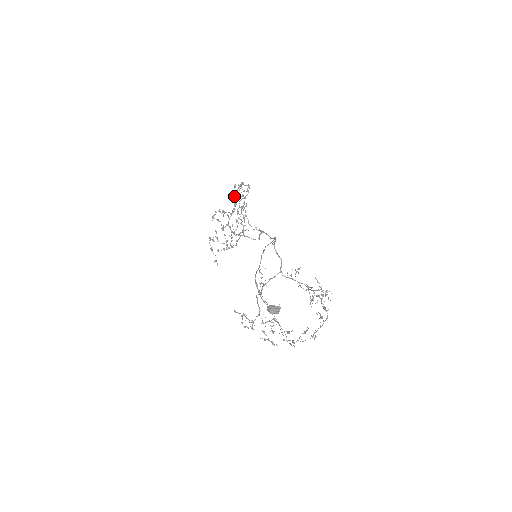
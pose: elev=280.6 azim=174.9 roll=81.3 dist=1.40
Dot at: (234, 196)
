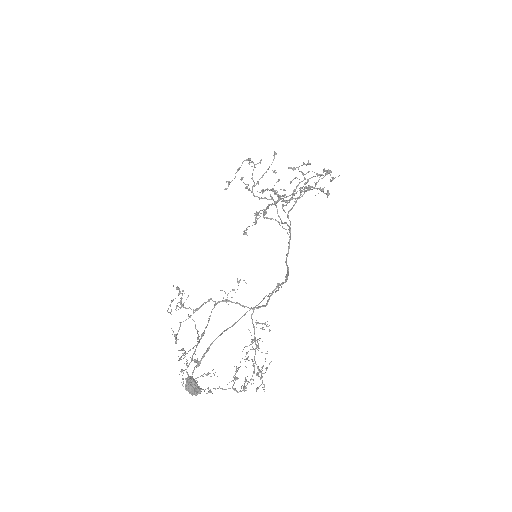
Dot at: (307, 187)
